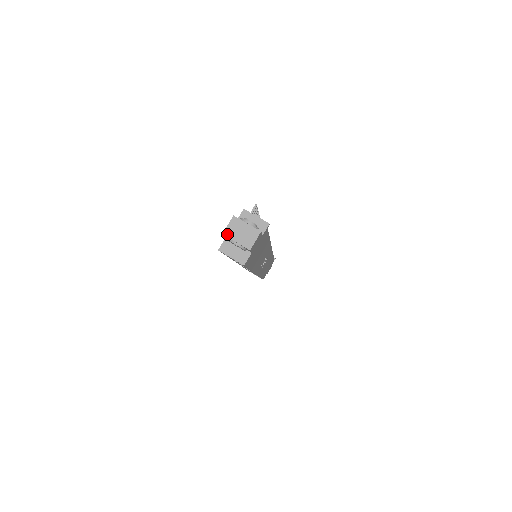
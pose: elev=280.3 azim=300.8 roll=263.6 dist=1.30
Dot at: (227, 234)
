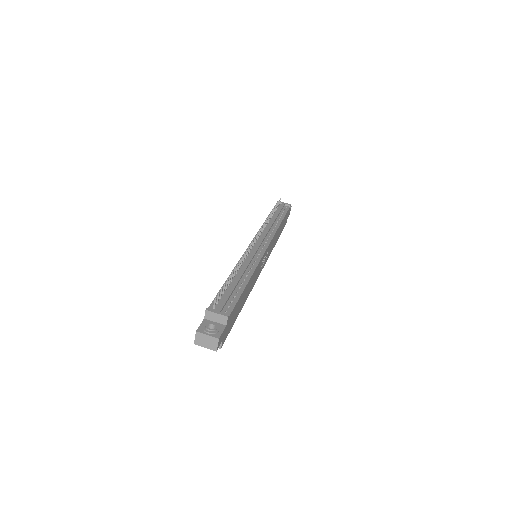
Dot at: (197, 344)
